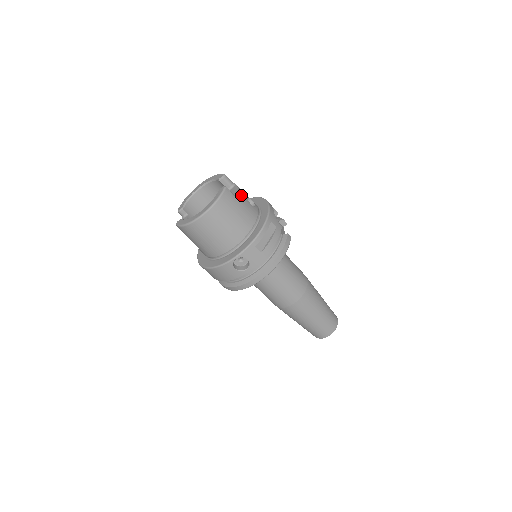
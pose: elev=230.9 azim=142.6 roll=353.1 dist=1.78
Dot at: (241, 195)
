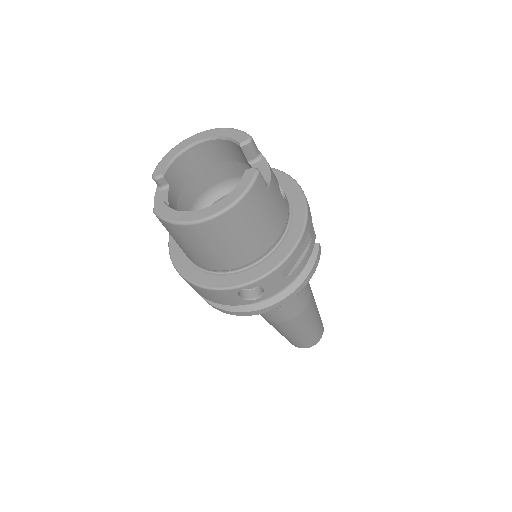
Dot at: (274, 182)
